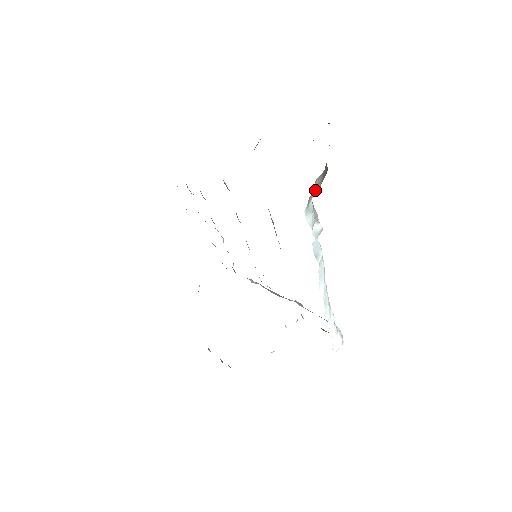
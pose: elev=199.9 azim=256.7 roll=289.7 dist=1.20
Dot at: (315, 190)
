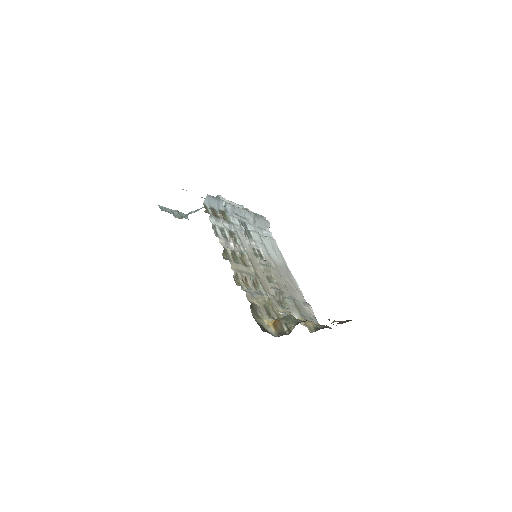
Dot at: occluded
